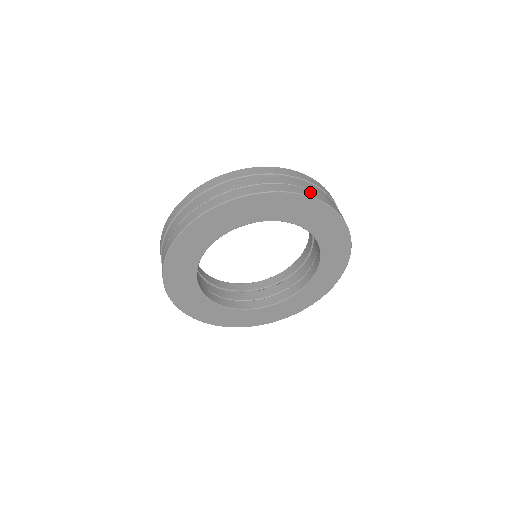
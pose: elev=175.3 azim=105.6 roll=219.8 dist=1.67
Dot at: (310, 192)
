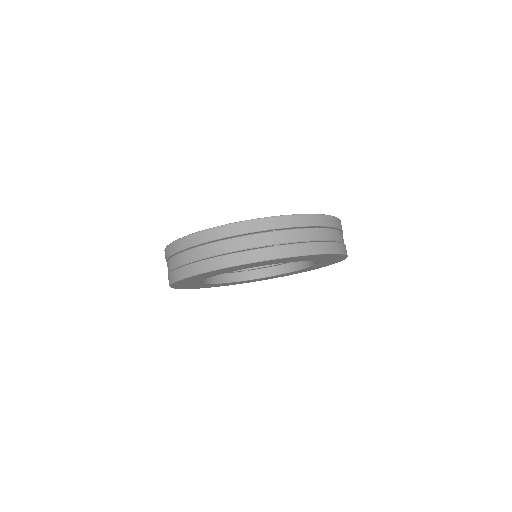
Dot at: (310, 247)
